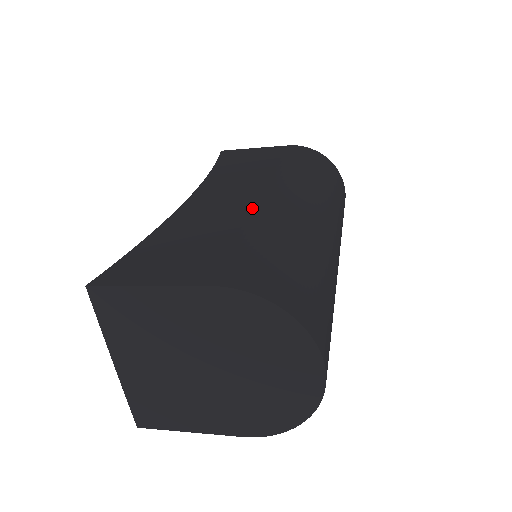
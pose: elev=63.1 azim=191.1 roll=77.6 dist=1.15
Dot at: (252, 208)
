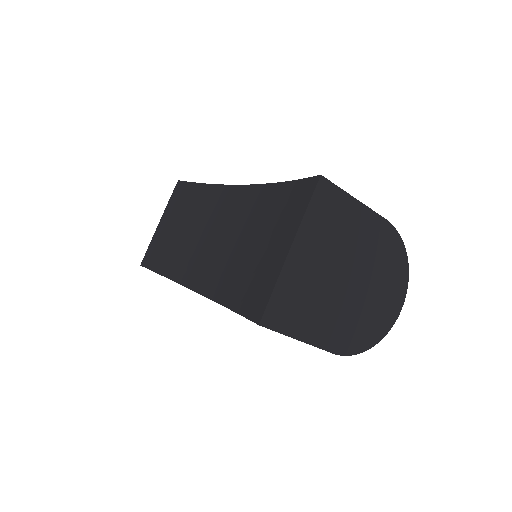
Dot at: occluded
